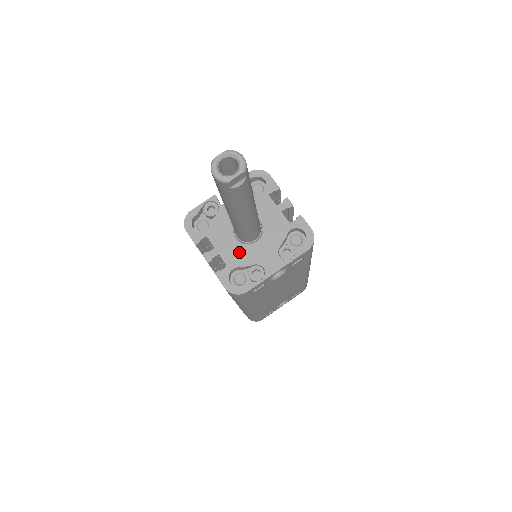
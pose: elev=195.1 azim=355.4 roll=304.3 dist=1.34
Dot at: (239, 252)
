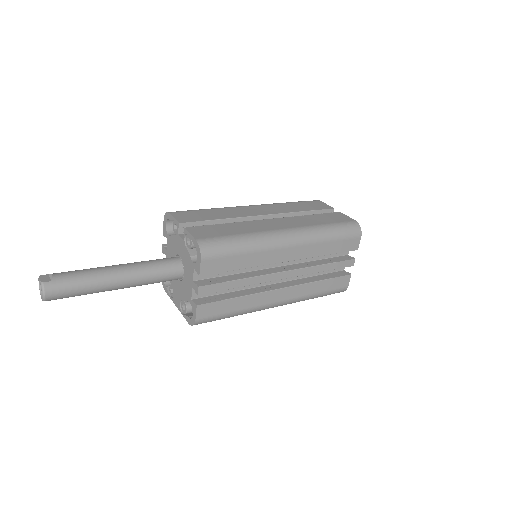
Dot at: occluded
